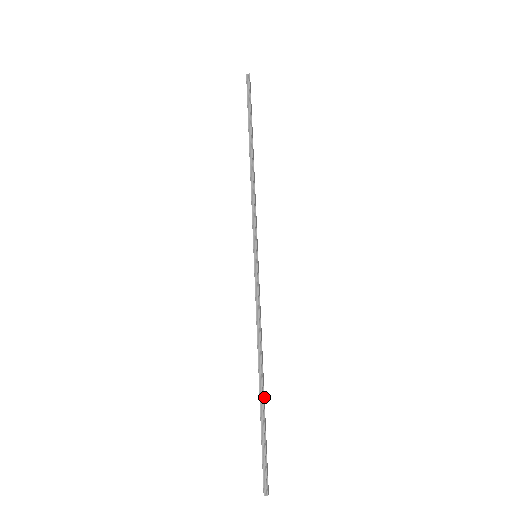
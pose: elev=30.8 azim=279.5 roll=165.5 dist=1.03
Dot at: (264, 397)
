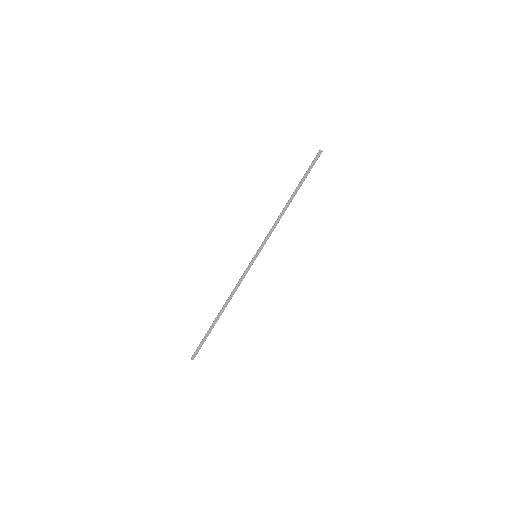
Dot at: occluded
